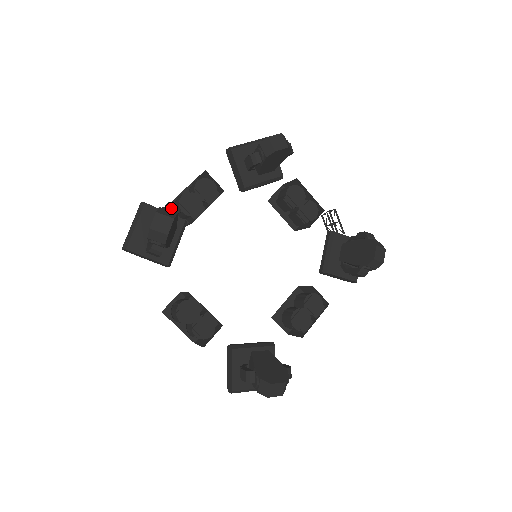
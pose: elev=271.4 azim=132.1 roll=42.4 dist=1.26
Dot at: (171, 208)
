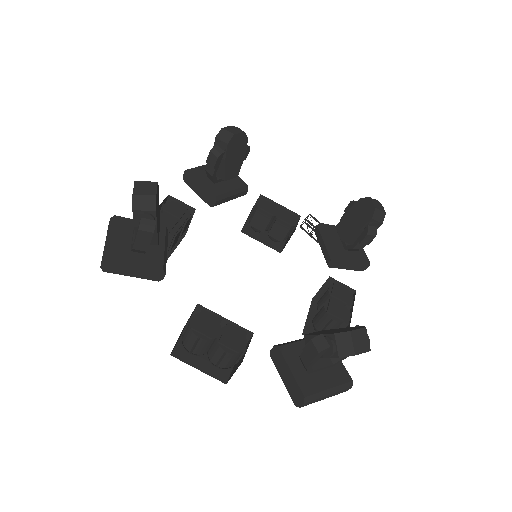
Dot at: occluded
